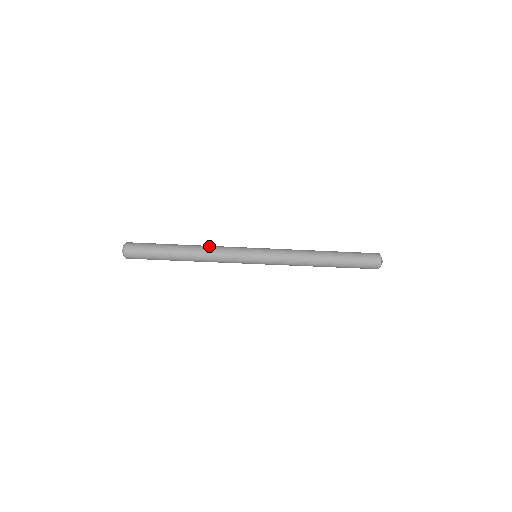
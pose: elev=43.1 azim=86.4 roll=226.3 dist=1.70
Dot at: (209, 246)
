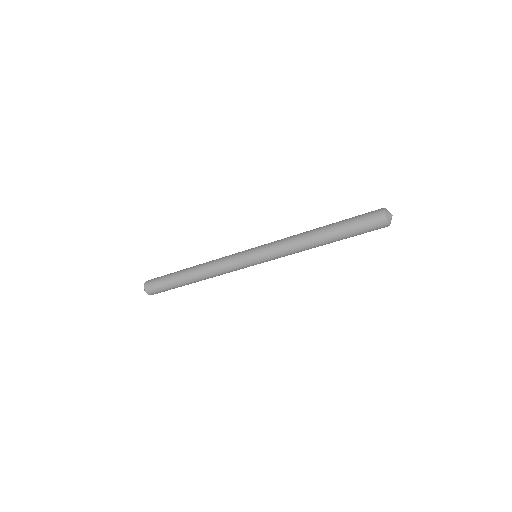
Dot at: (210, 268)
